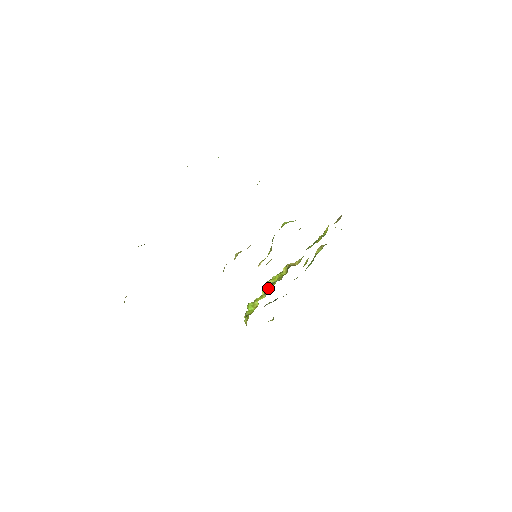
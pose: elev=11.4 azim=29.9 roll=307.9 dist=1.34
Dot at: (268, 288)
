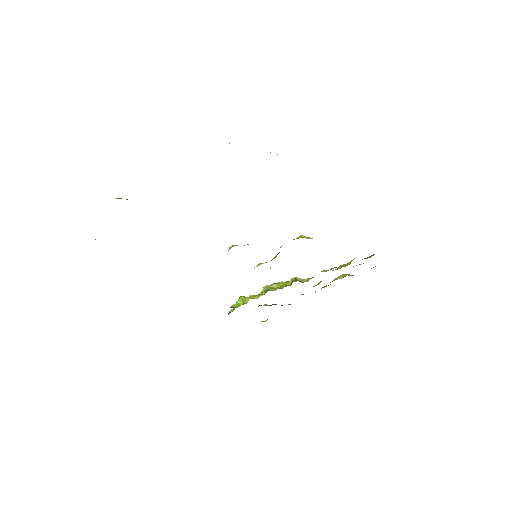
Dot at: (263, 291)
